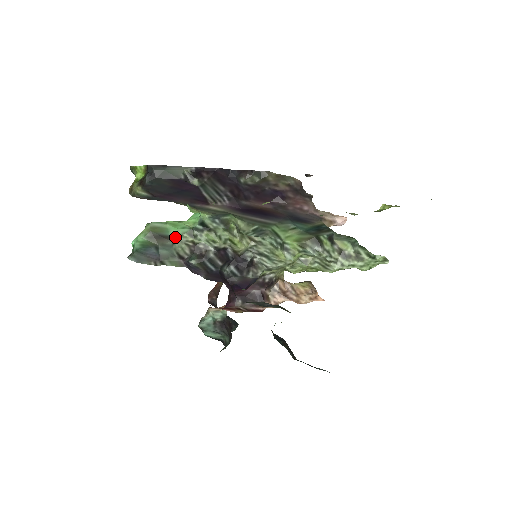
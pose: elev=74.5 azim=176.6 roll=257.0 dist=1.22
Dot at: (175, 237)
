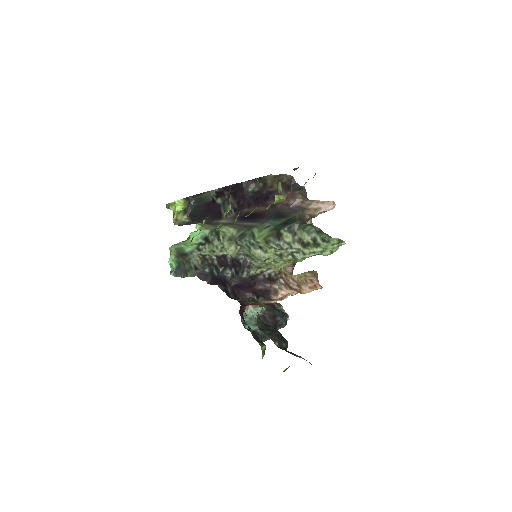
Dot at: (190, 253)
